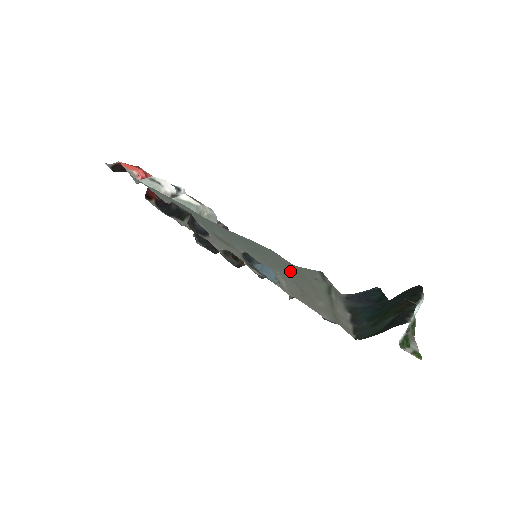
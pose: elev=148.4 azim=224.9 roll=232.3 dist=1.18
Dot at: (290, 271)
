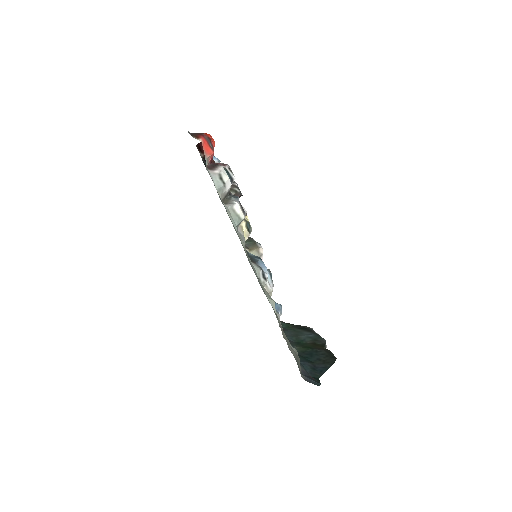
Dot at: occluded
